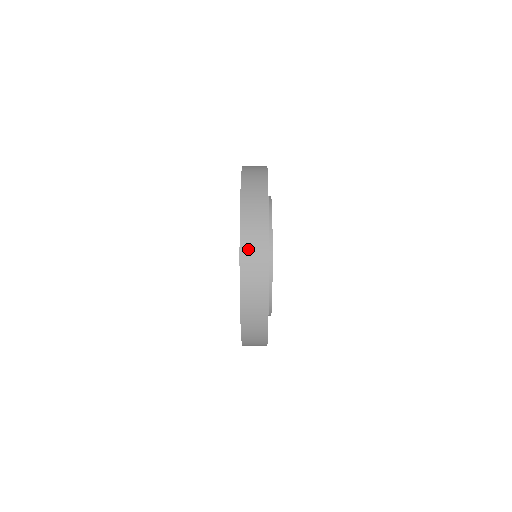
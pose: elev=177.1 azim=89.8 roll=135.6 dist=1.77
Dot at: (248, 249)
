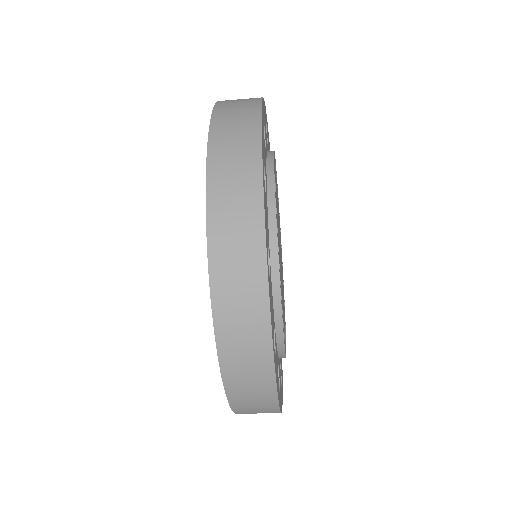
Dot at: occluded
